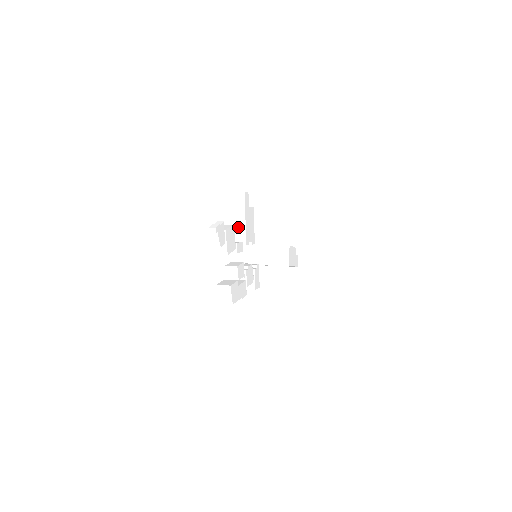
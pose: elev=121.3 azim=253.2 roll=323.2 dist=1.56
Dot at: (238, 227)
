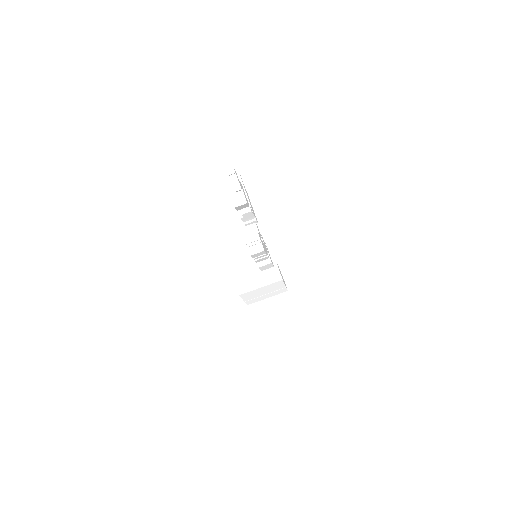
Dot at: occluded
